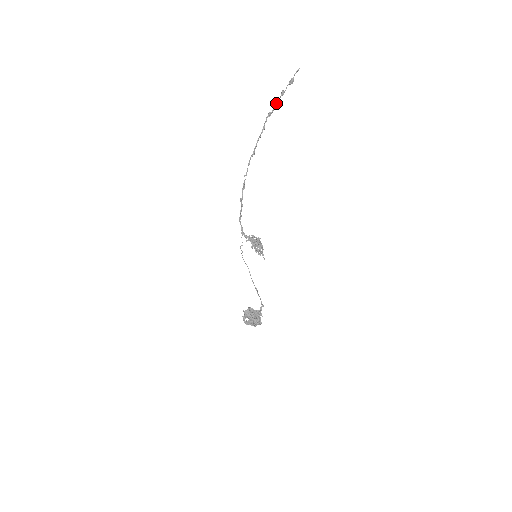
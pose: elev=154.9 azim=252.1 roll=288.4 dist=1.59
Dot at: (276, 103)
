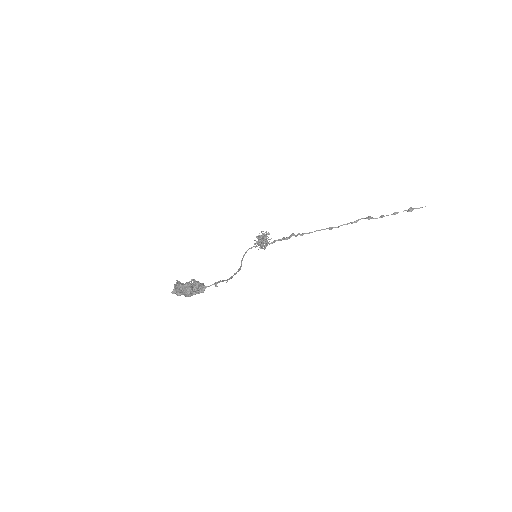
Dot at: (382, 215)
